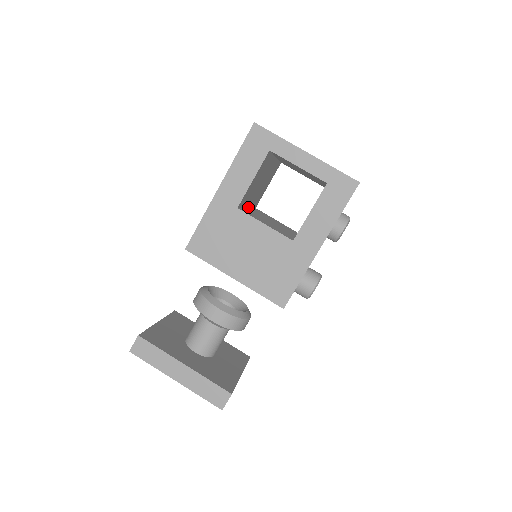
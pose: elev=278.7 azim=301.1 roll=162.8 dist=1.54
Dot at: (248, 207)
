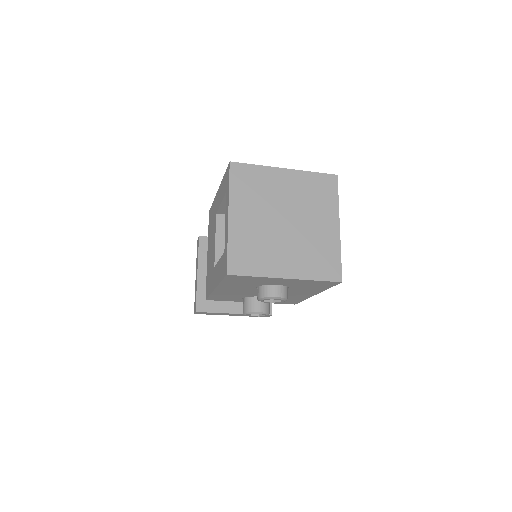
Dot at: occluded
